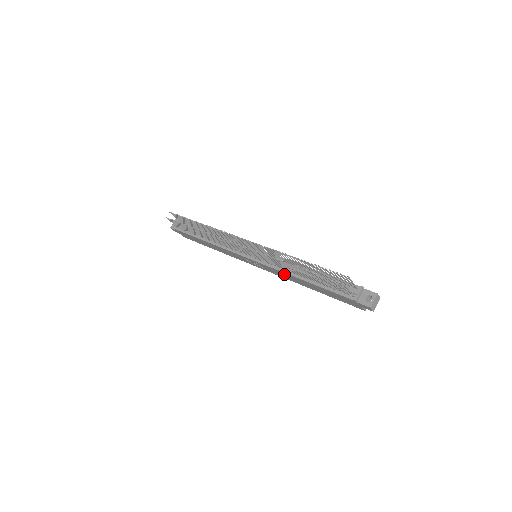
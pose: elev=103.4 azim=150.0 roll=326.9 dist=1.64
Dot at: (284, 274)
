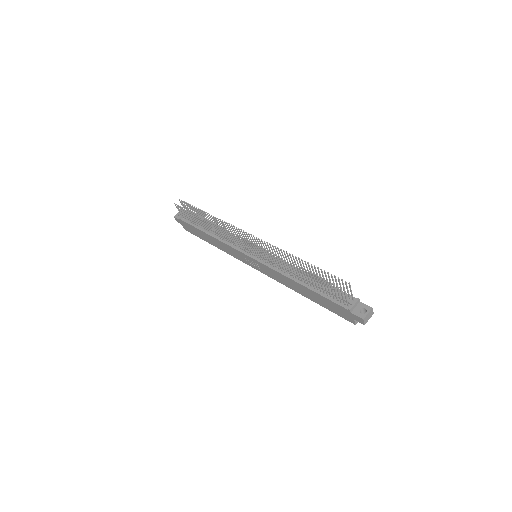
Dot at: (281, 276)
